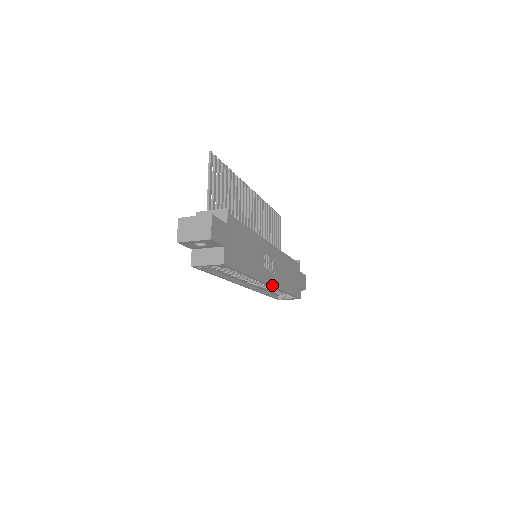
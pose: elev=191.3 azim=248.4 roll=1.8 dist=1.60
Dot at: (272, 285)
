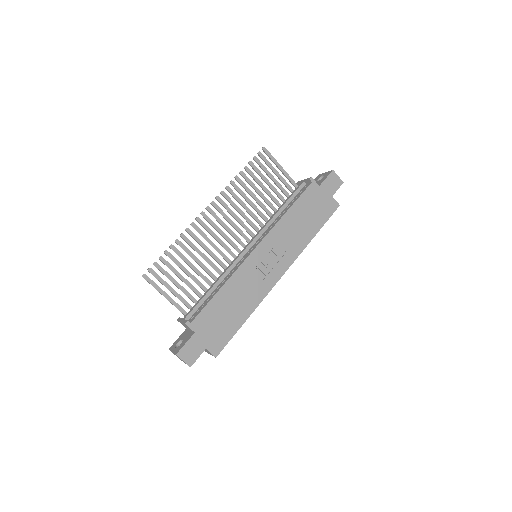
Dot at: (284, 273)
